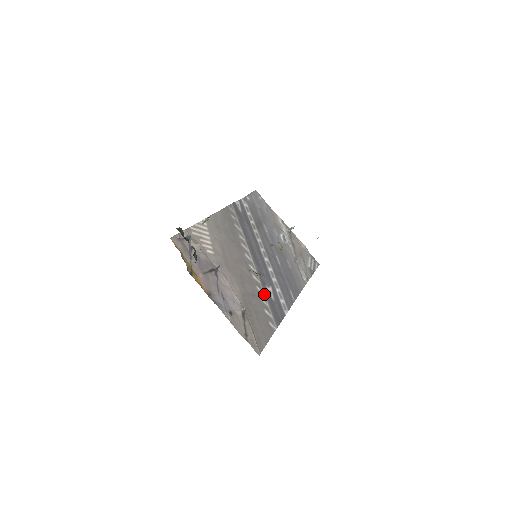
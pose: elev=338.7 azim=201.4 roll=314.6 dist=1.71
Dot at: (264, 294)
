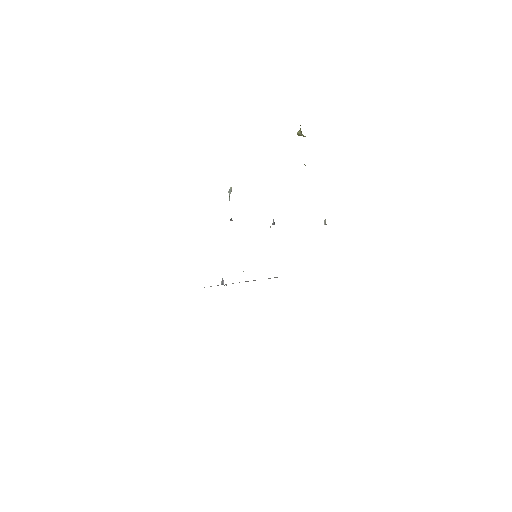
Dot at: occluded
